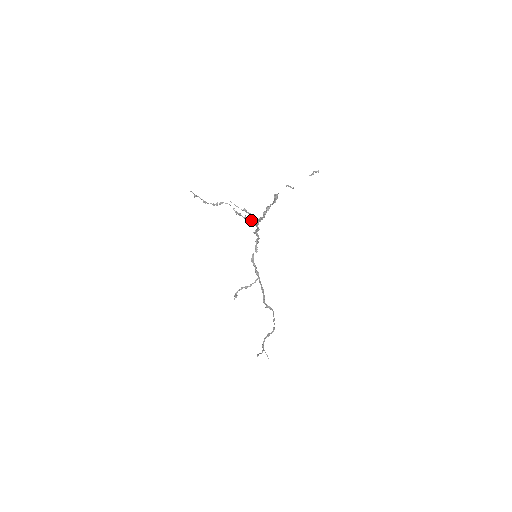
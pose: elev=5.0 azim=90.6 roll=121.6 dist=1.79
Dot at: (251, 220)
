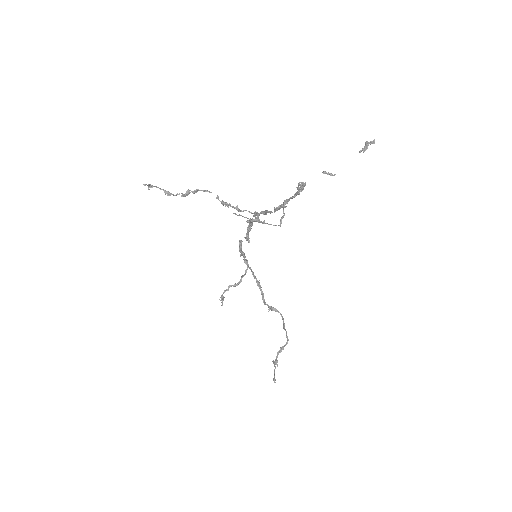
Dot at: occluded
